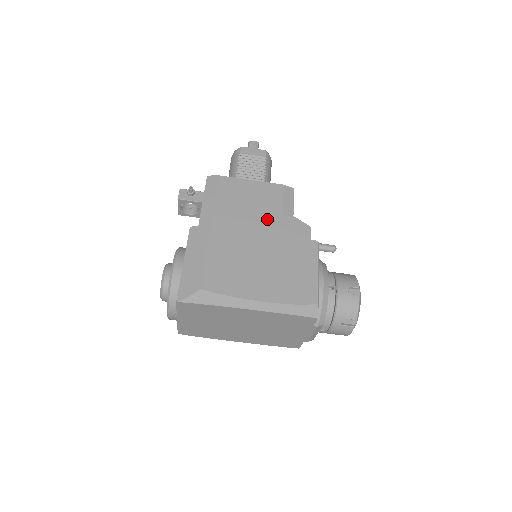
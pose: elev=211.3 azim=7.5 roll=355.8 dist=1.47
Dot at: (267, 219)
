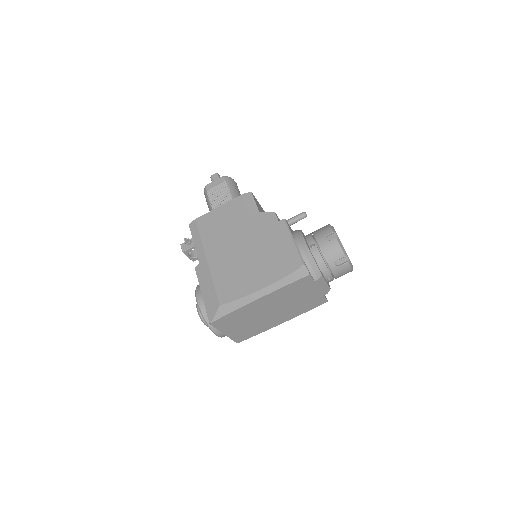
Dot at: (241, 227)
